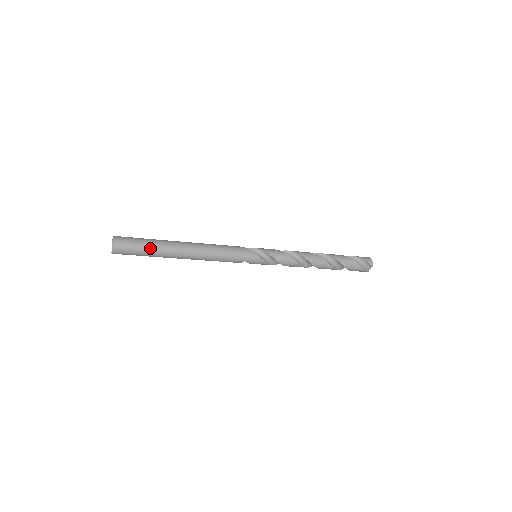
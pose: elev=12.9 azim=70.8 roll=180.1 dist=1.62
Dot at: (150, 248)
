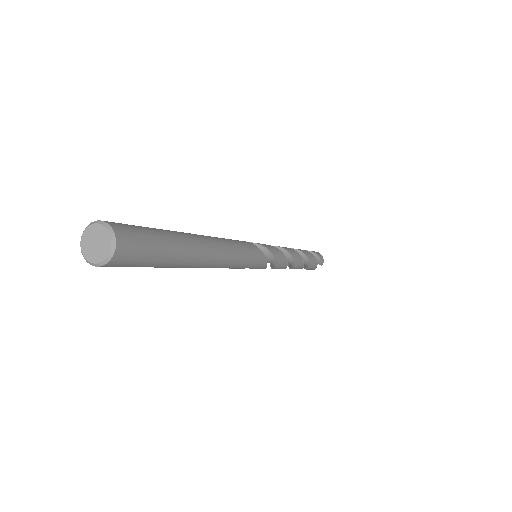
Dot at: (168, 256)
